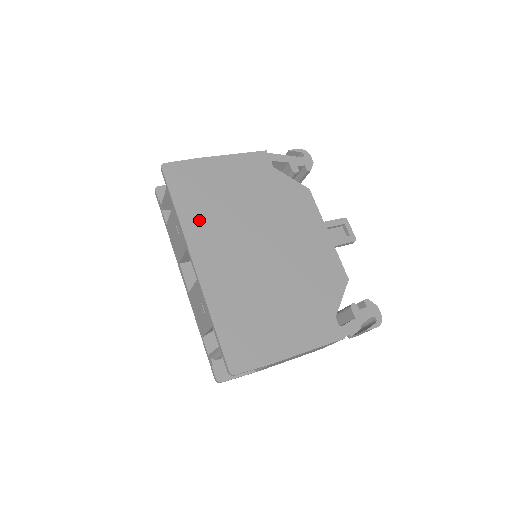
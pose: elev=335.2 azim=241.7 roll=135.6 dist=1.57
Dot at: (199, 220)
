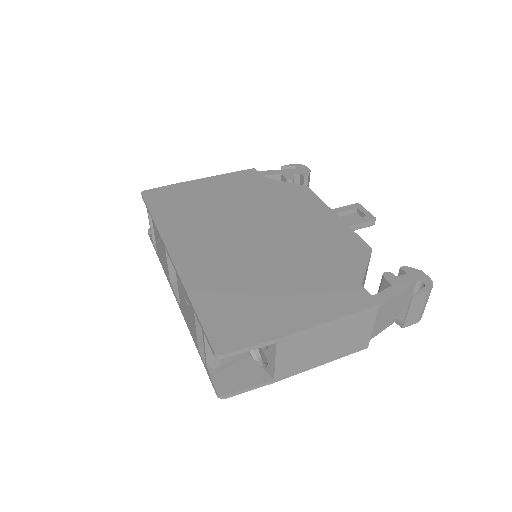
Dot at: (179, 224)
